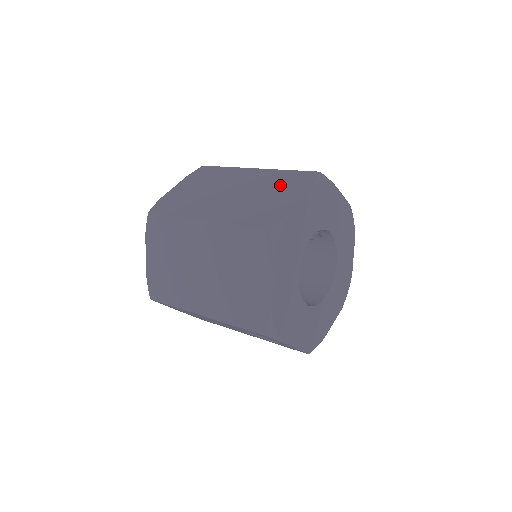
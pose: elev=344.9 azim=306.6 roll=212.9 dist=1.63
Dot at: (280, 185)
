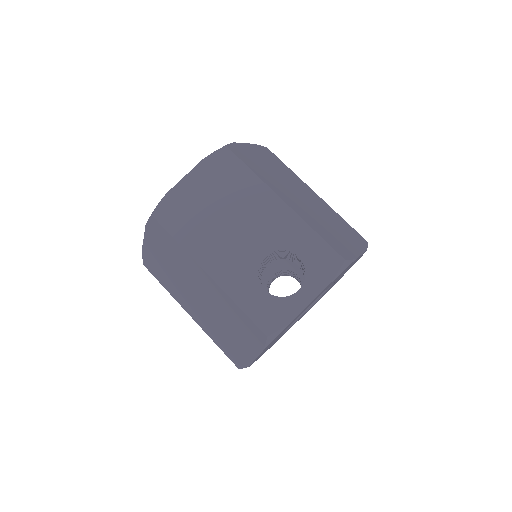
Dot at: (235, 325)
